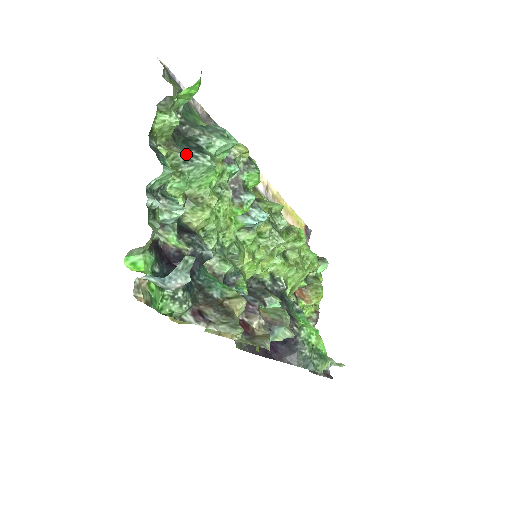
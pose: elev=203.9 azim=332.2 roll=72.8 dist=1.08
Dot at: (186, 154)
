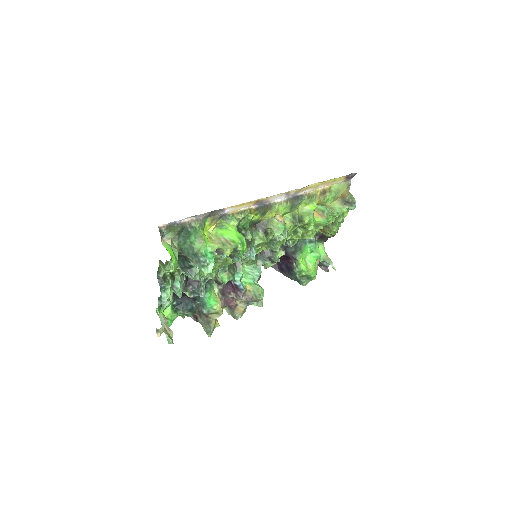
Dot at: (183, 269)
